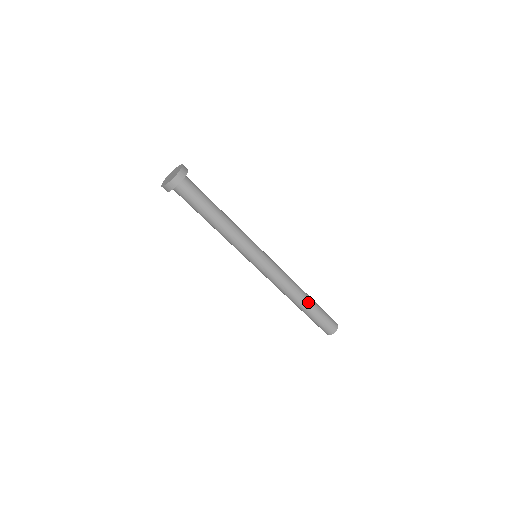
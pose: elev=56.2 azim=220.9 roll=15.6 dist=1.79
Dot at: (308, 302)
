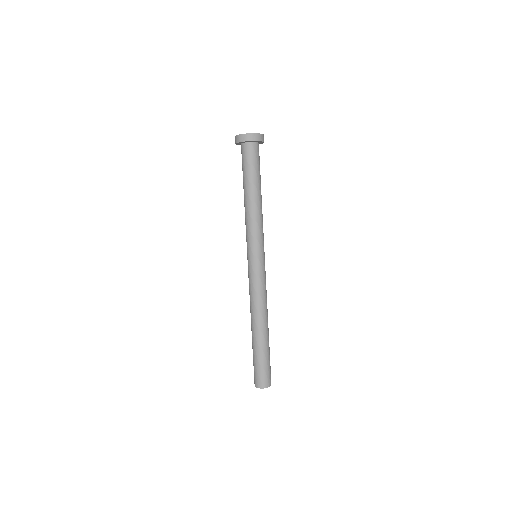
Dot at: (268, 333)
